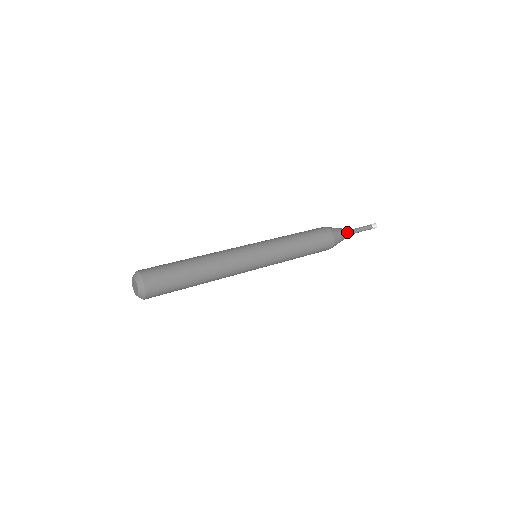
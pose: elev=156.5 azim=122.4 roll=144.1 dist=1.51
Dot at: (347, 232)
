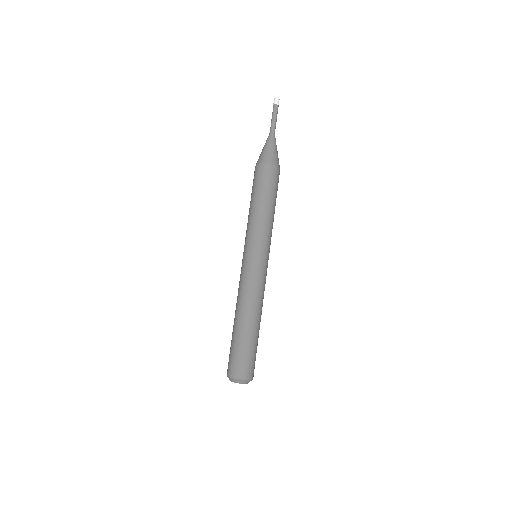
Dot at: (271, 142)
